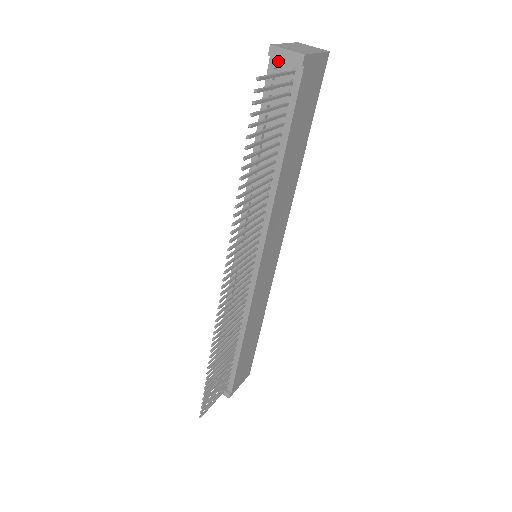
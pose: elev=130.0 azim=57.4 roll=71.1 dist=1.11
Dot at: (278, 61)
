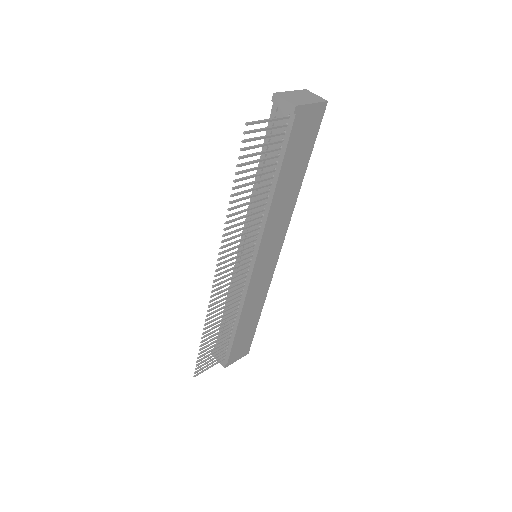
Dot at: (279, 106)
